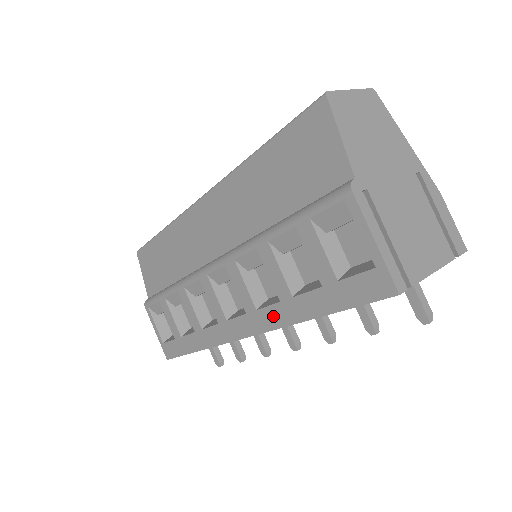
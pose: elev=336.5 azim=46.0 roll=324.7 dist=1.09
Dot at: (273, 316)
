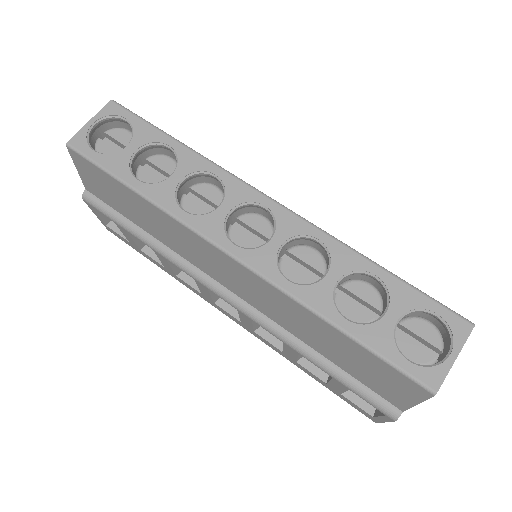
Dot at: (269, 345)
